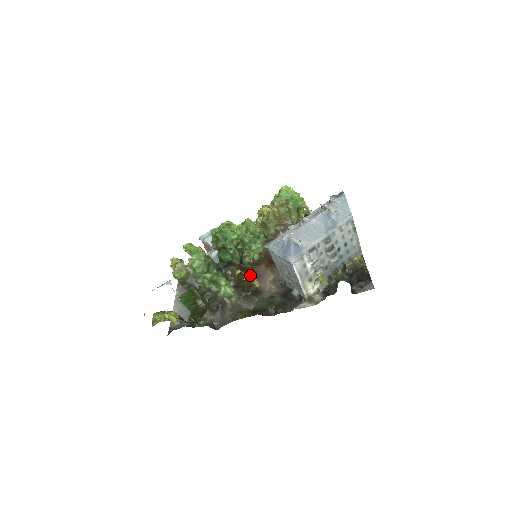
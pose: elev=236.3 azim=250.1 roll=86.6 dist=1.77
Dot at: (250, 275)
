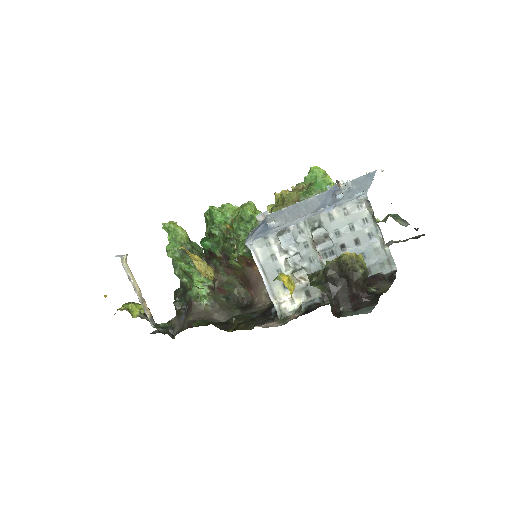
Dot at: occluded
